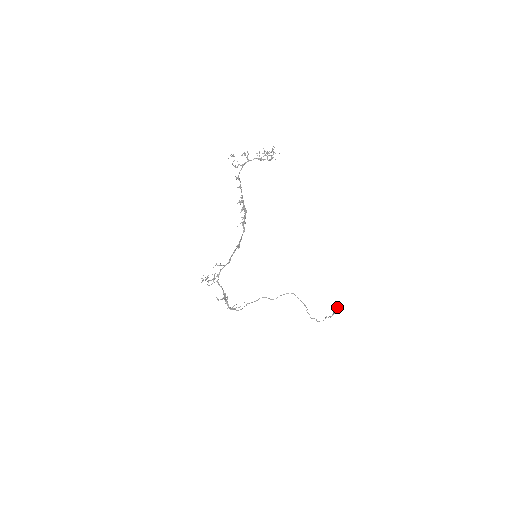
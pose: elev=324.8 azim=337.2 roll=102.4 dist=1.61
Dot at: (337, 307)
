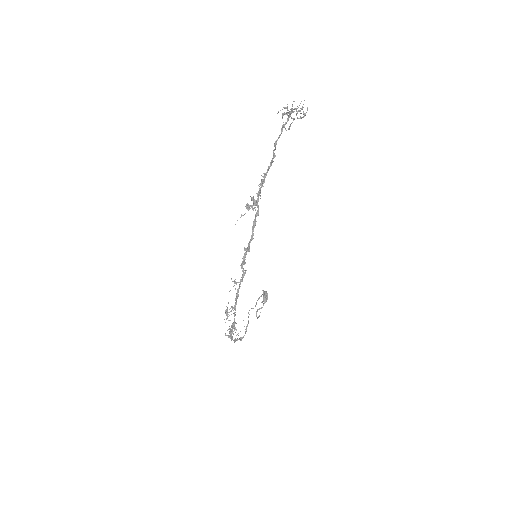
Dot at: (266, 294)
